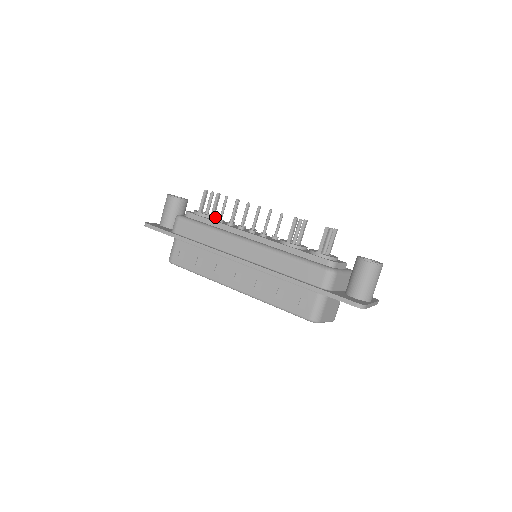
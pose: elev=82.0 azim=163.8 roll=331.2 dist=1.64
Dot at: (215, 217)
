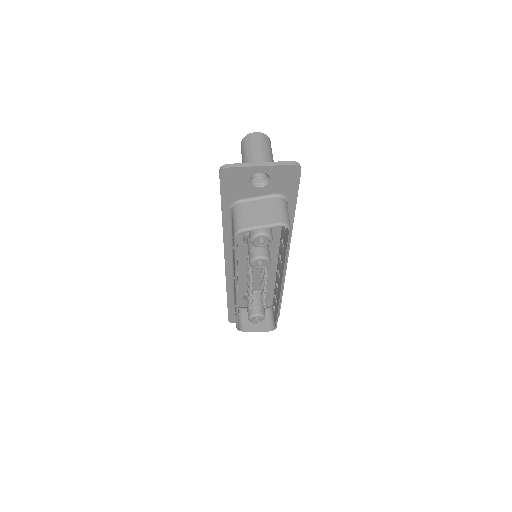
Dot at: occluded
